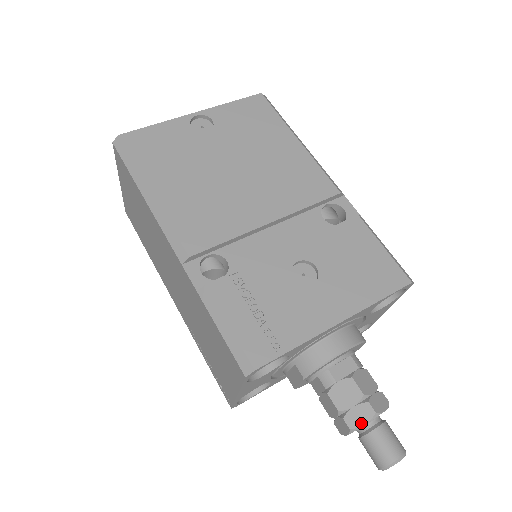
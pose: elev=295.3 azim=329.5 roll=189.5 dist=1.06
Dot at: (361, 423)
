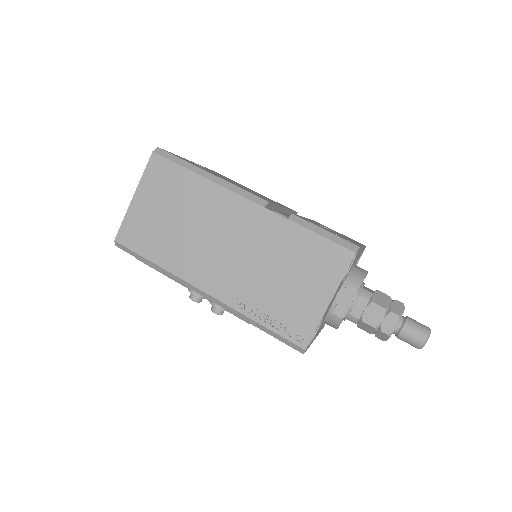
Dot at: (402, 311)
